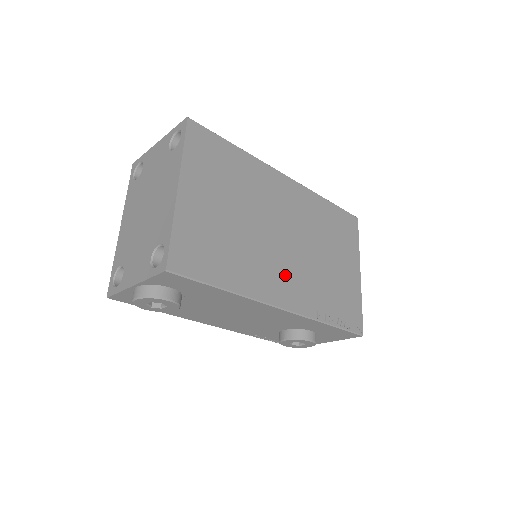
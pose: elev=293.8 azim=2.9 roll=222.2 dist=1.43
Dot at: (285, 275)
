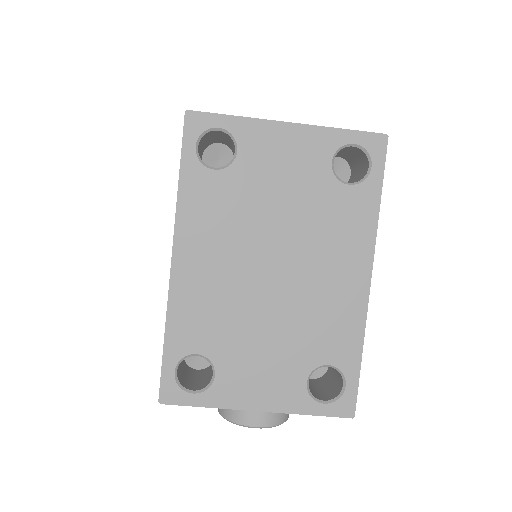
Dot at: occluded
